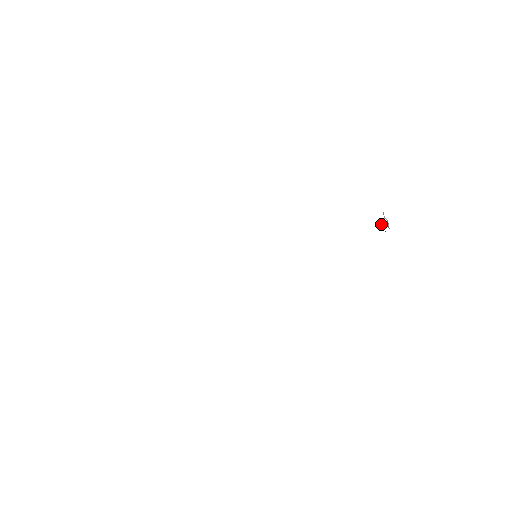
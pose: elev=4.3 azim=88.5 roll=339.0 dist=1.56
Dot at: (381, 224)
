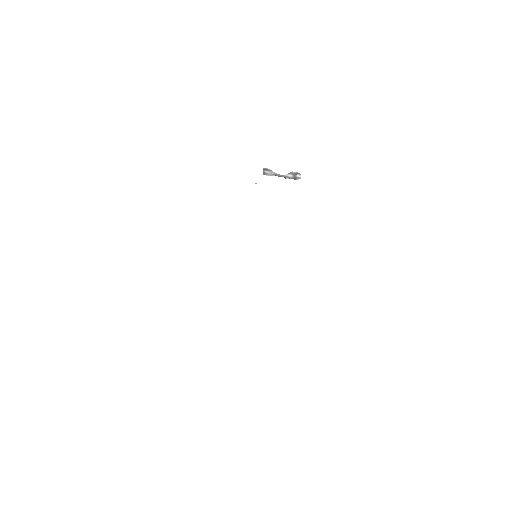
Dot at: occluded
